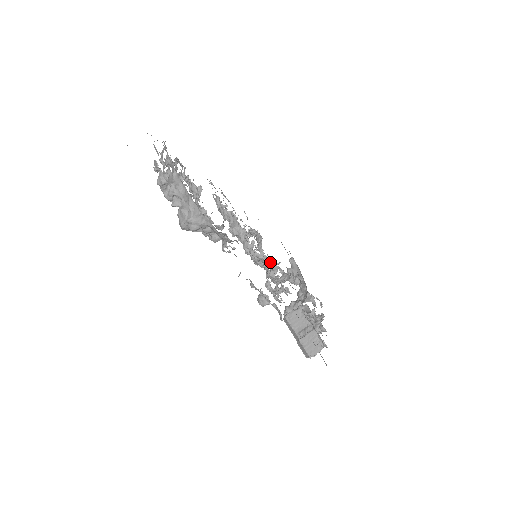
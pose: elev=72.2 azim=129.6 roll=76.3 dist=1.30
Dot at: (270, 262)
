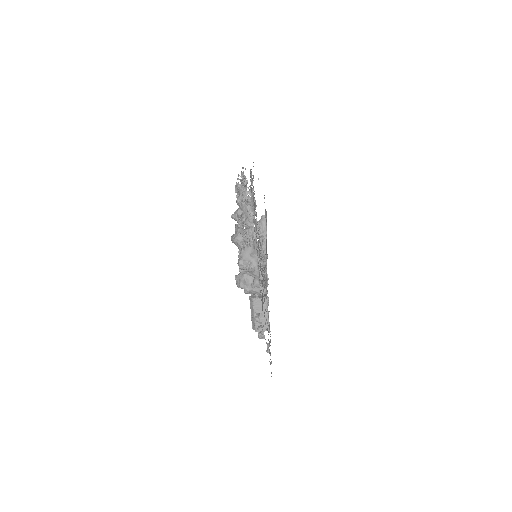
Dot at: (260, 252)
